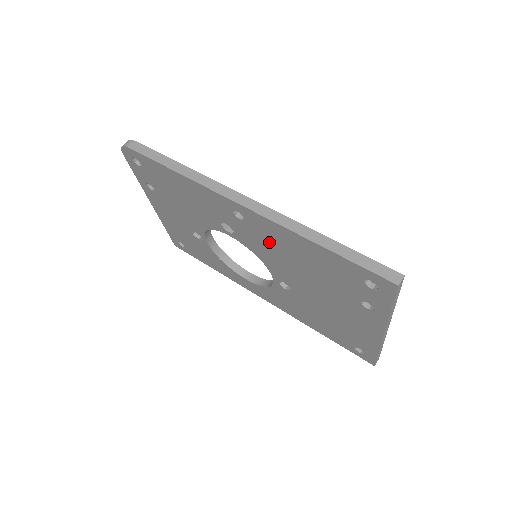
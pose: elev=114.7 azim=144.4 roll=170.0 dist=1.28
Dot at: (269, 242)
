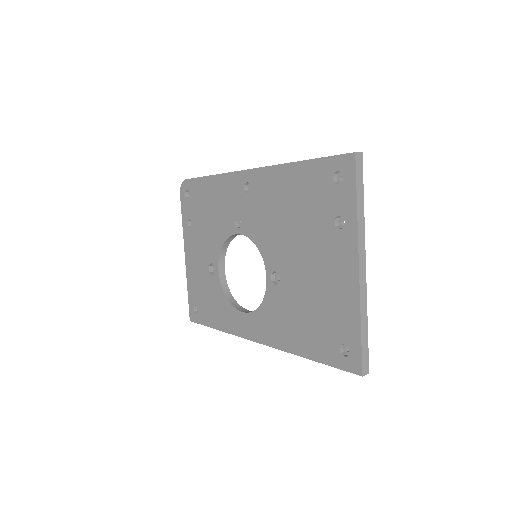
Dot at: (266, 205)
